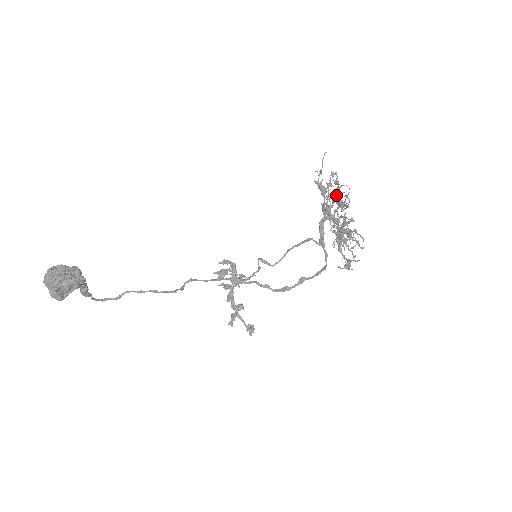
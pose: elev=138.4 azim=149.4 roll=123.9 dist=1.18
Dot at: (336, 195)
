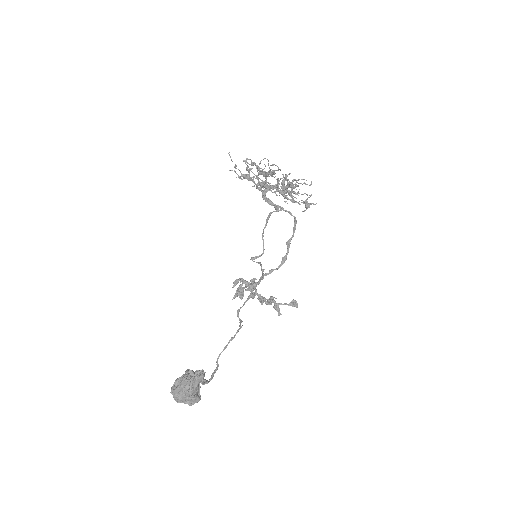
Dot at: (260, 172)
